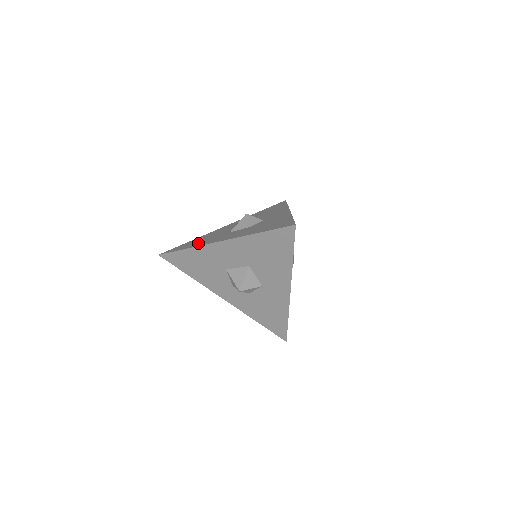
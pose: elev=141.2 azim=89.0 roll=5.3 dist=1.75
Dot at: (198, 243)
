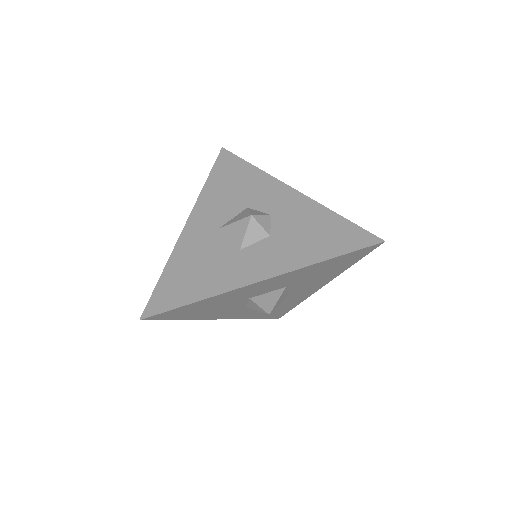
Dot at: (206, 284)
